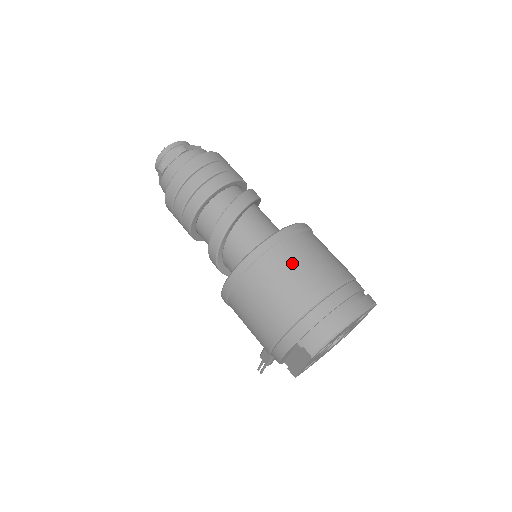
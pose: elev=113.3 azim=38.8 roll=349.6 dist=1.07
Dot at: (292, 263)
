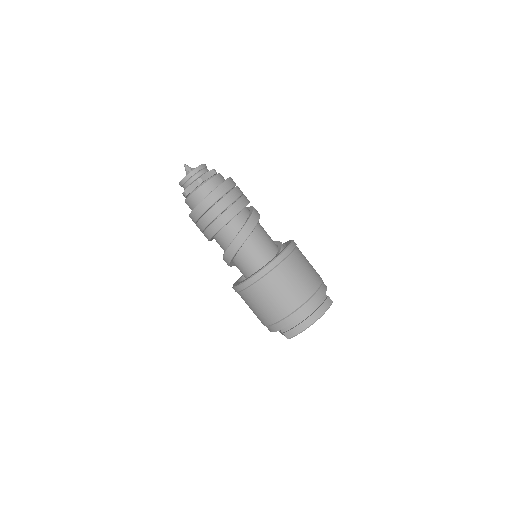
Dot at: (279, 286)
